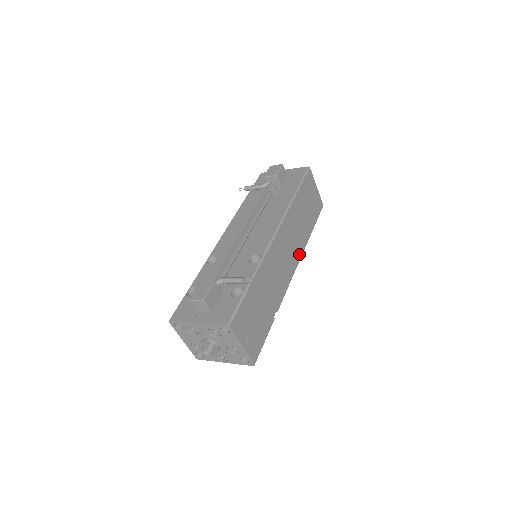
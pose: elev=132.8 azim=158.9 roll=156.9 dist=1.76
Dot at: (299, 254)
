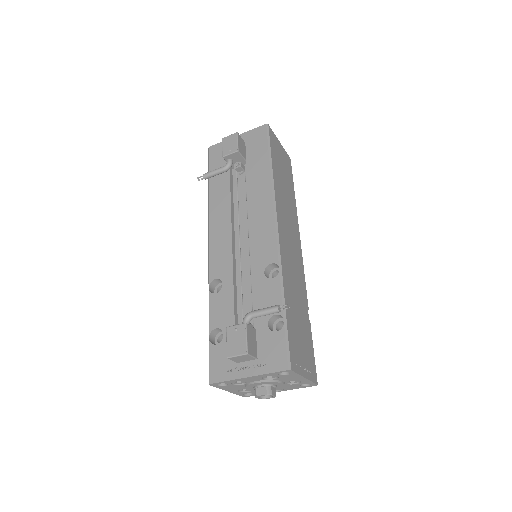
Dot at: (297, 232)
